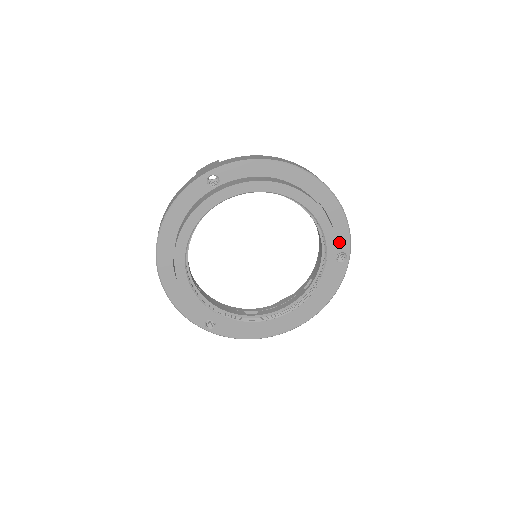
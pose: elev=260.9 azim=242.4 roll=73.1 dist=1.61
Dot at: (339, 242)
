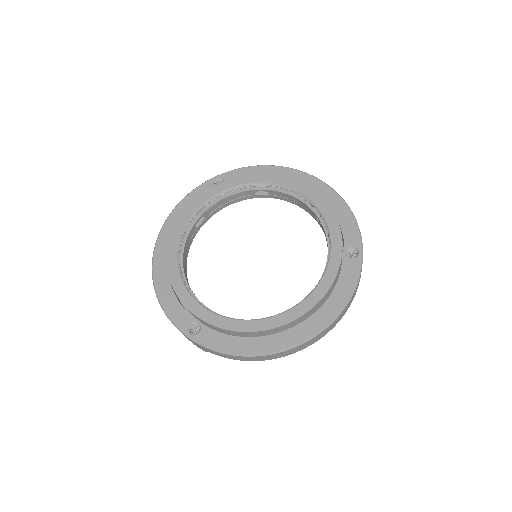
Dot at: (347, 235)
